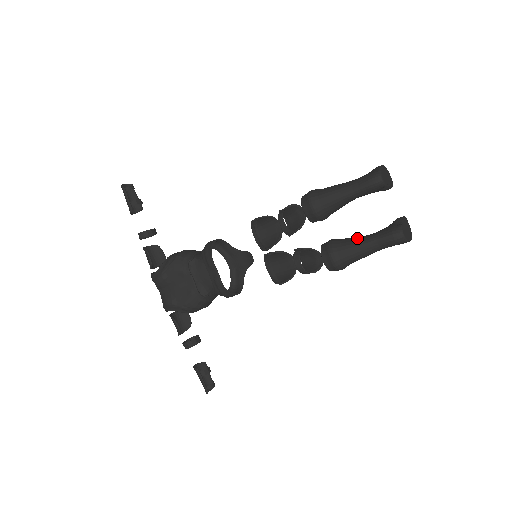
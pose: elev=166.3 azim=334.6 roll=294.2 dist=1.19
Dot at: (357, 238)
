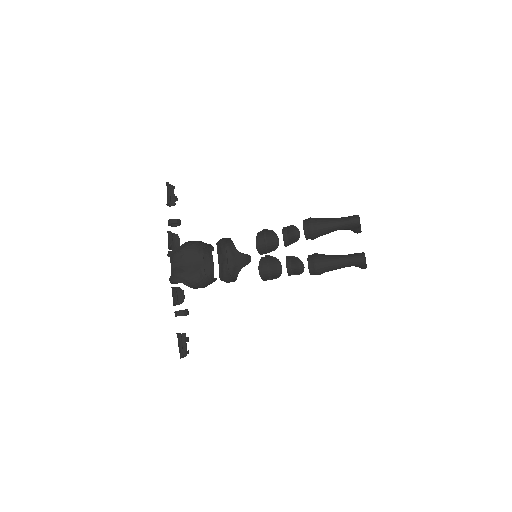
Dot at: (334, 255)
